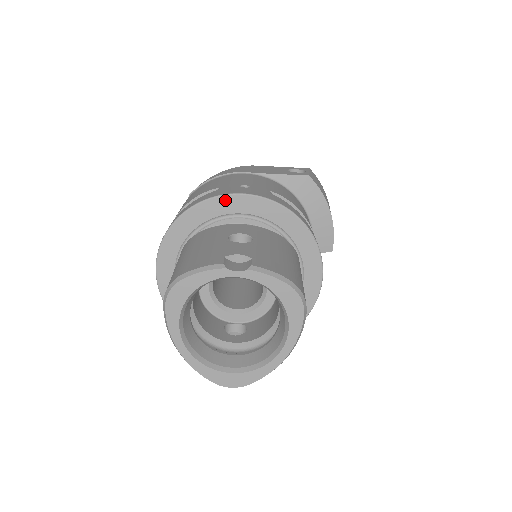
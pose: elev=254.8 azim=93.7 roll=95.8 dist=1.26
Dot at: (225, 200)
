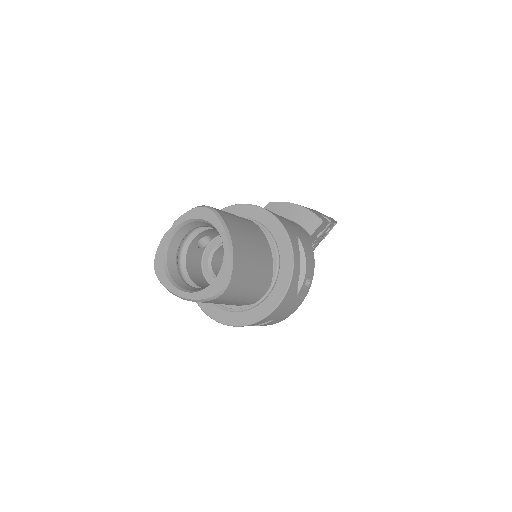
Dot at: occluded
